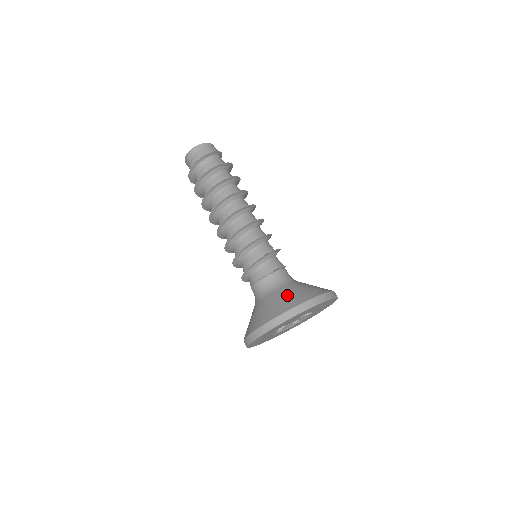
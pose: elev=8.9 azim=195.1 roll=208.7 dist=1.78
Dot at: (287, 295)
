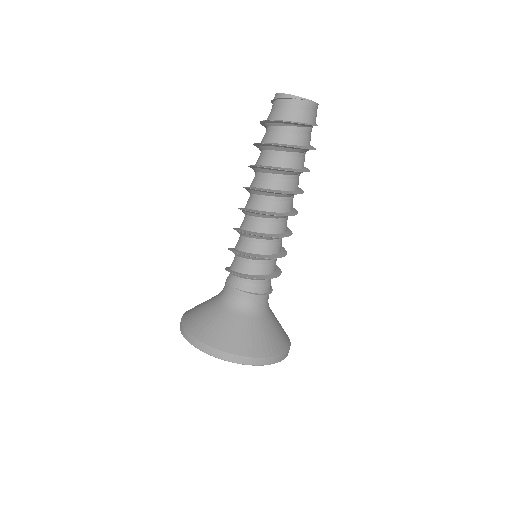
Dot at: (275, 332)
